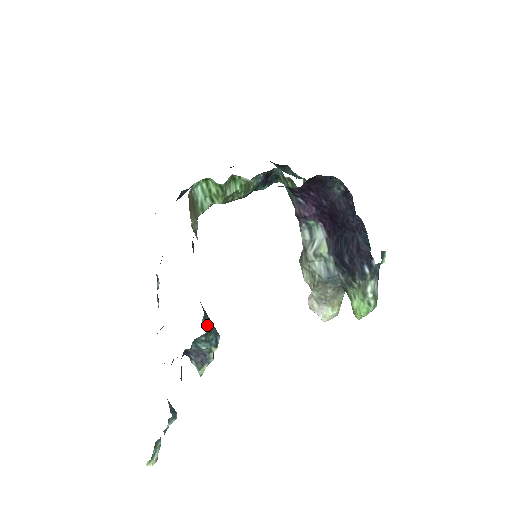
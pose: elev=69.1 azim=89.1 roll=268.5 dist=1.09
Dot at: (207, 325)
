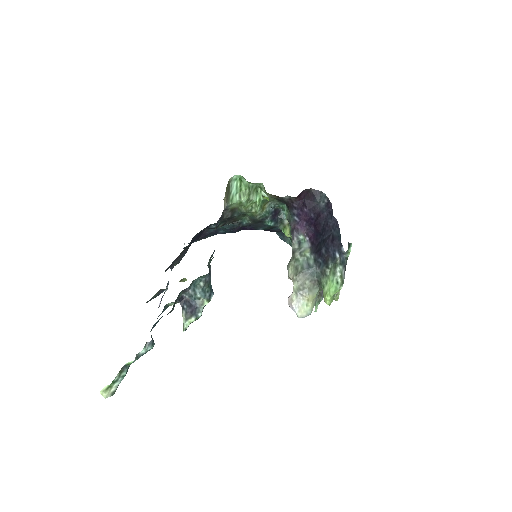
Dot at: (209, 274)
